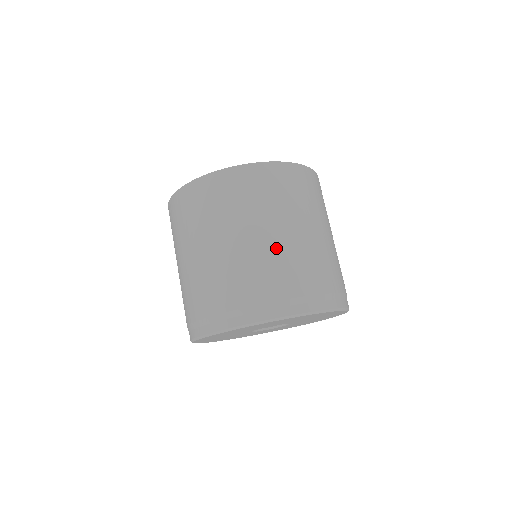
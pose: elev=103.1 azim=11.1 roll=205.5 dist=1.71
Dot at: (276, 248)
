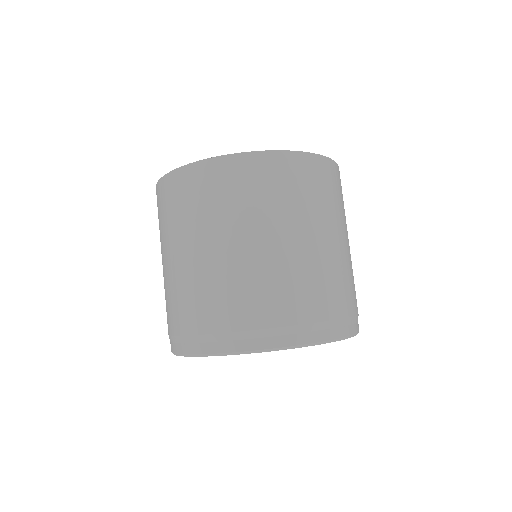
Dot at: (326, 259)
